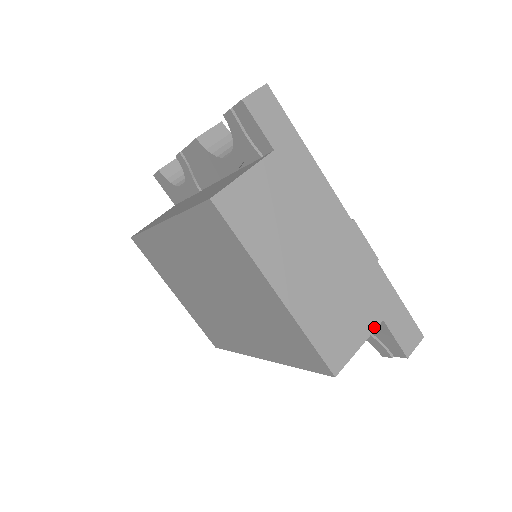
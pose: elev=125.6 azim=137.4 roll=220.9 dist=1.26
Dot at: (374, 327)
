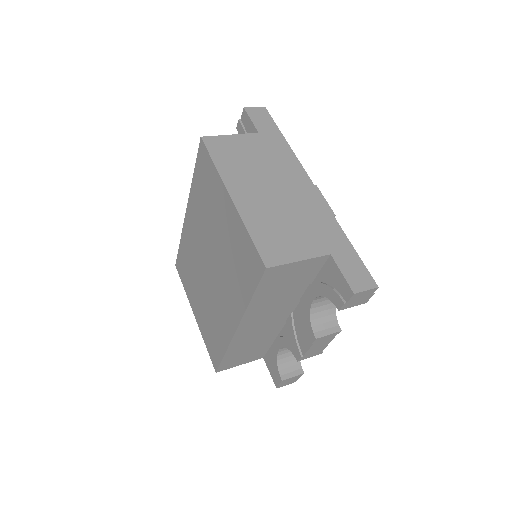
Dot at: (319, 254)
